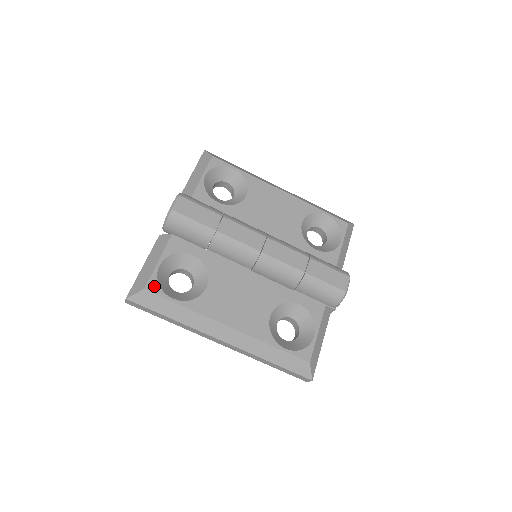
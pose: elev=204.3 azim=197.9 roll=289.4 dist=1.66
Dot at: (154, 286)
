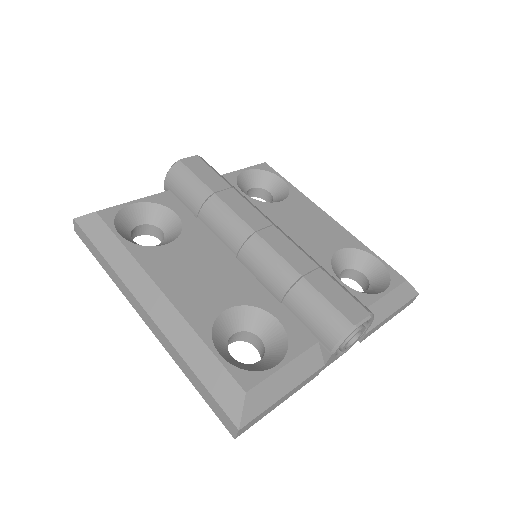
Dot at: (109, 214)
